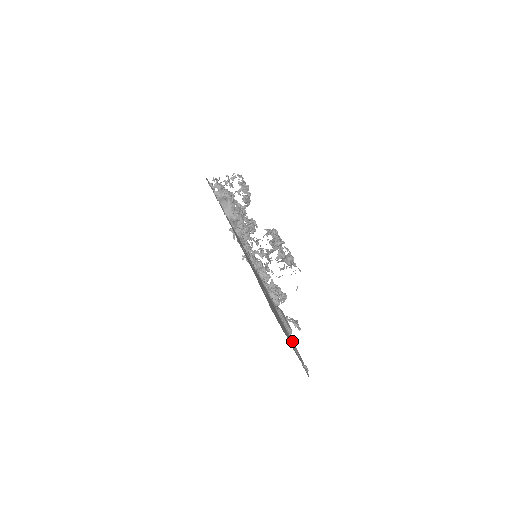
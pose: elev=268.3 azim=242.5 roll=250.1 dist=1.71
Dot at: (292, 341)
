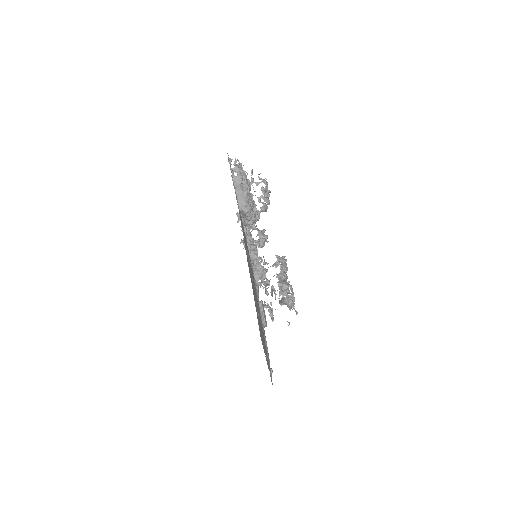
Dot at: (265, 338)
